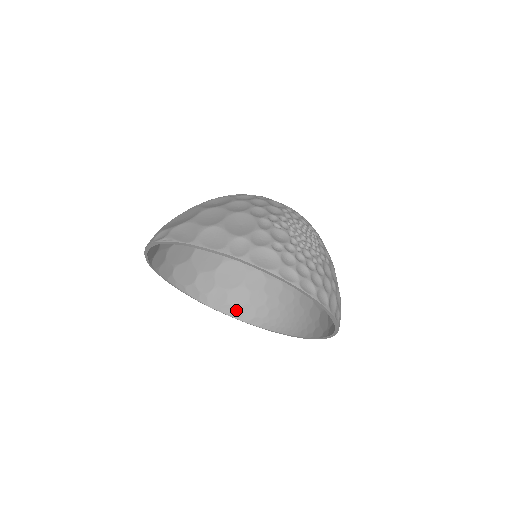
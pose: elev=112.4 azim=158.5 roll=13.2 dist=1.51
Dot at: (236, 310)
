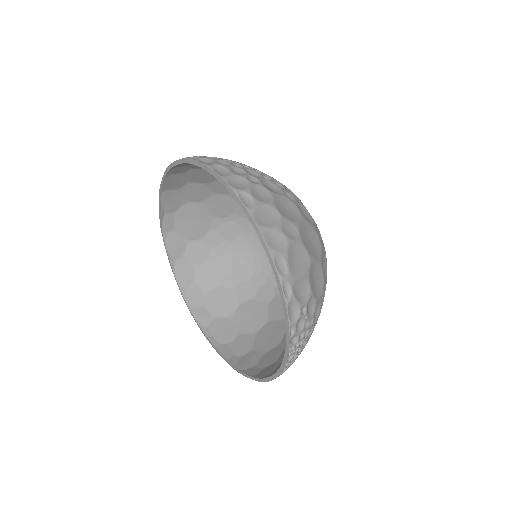
Dot at: (261, 371)
